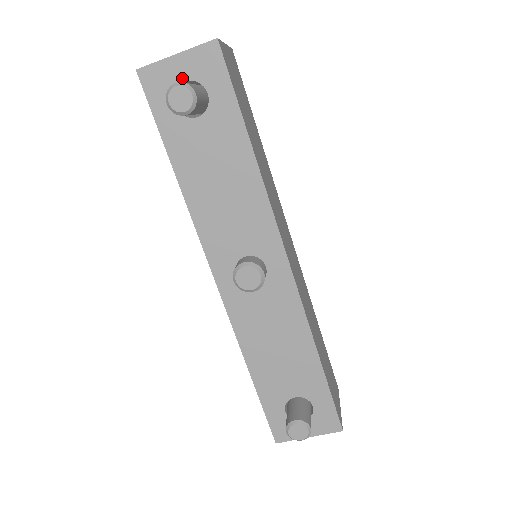
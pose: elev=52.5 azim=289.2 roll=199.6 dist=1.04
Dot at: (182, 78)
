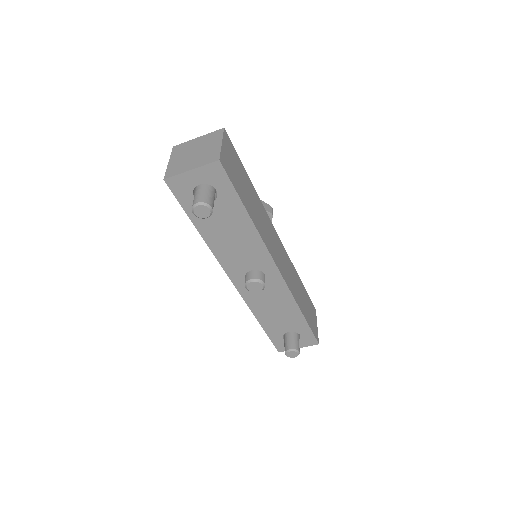
Dot at: (197, 183)
